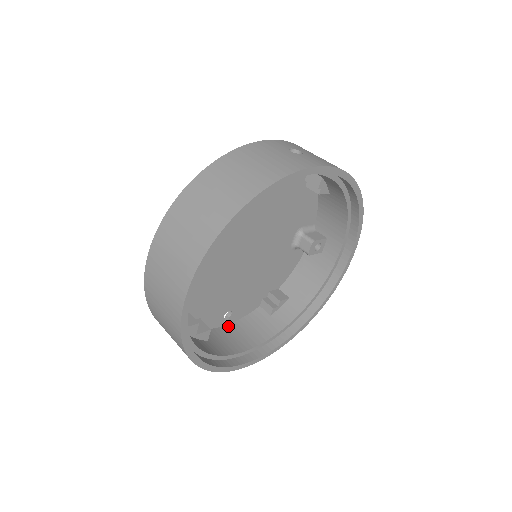
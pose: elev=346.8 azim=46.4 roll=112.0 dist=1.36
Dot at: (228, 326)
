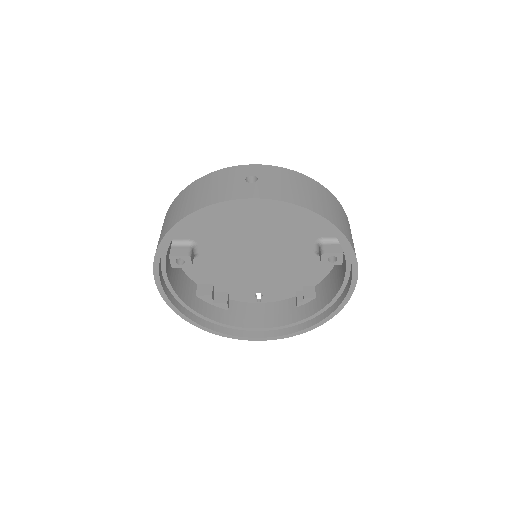
Dot at: (261, 304)
